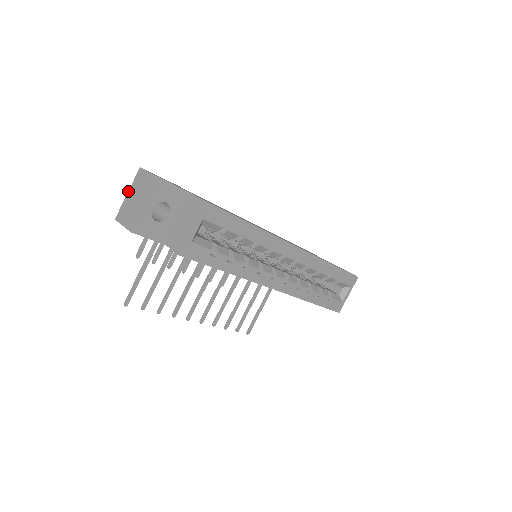
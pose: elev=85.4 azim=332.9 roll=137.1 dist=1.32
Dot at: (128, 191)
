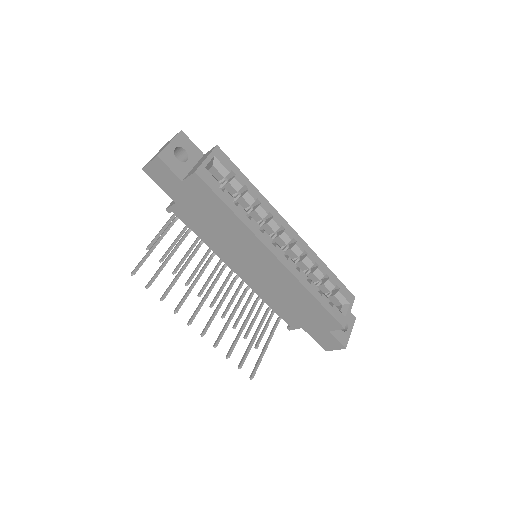
Dot at: occluded
